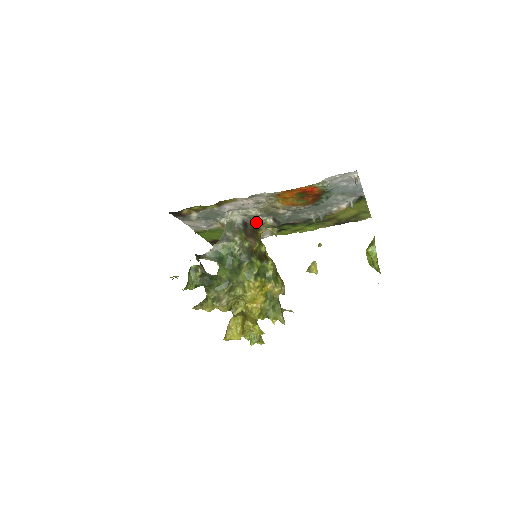
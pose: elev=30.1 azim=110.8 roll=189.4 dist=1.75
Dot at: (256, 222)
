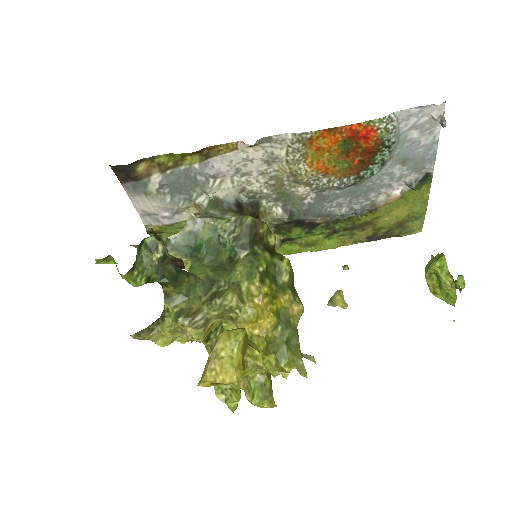
Dot at: (256, 208)
